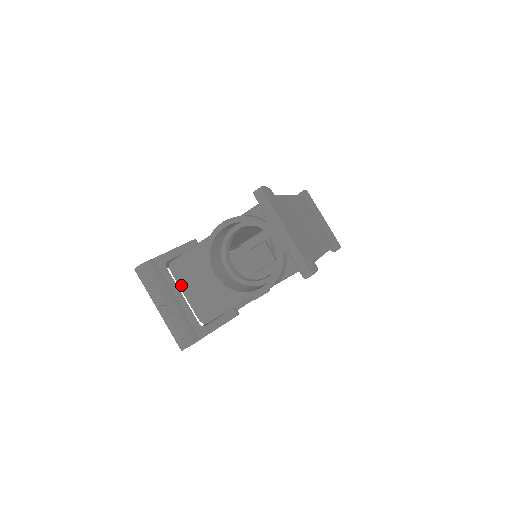
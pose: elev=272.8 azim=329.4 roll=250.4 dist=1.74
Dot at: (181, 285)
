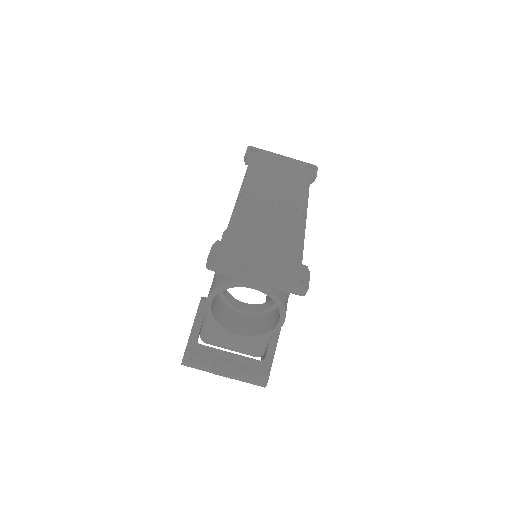
Dot at: (222, 346)
